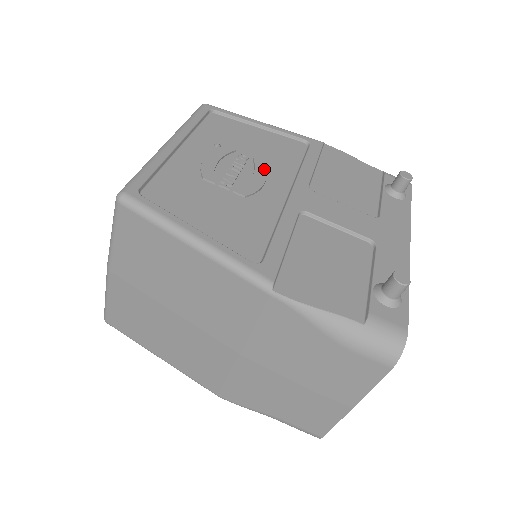
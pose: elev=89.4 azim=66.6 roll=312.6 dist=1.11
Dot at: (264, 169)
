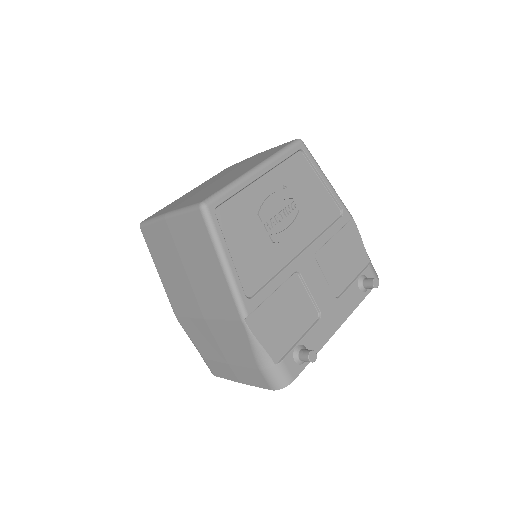
Dot at: (299, 224)
